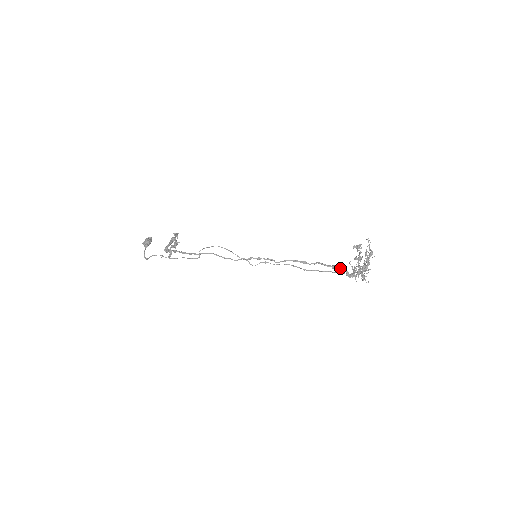
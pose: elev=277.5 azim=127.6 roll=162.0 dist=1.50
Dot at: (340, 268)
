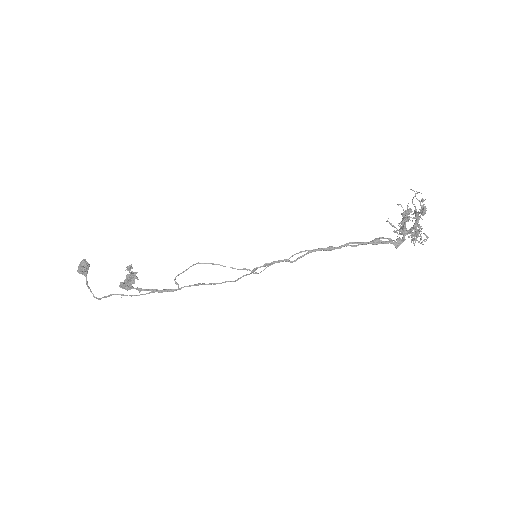
Dot at: (383, 241)
